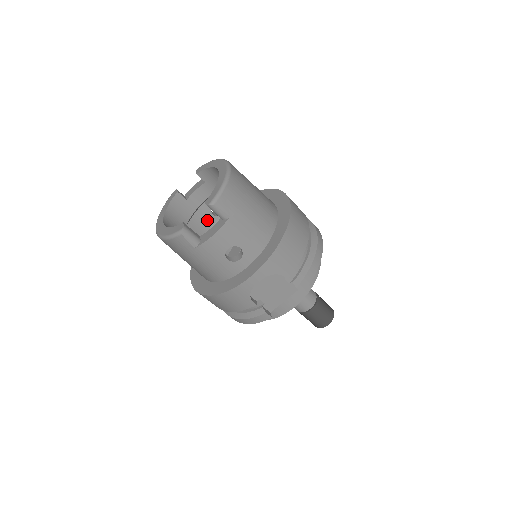
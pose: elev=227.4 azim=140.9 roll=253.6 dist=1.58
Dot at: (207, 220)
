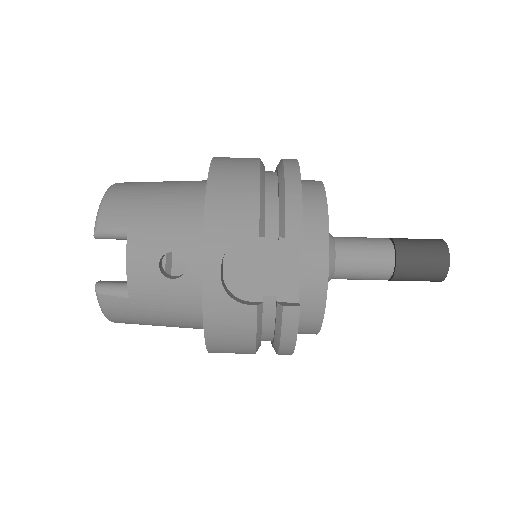
Dot at: occluded
